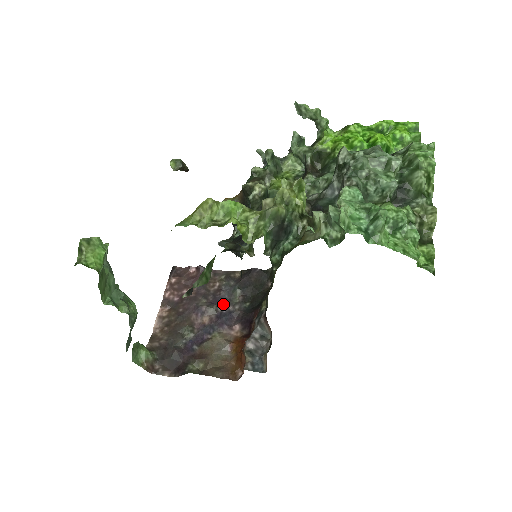
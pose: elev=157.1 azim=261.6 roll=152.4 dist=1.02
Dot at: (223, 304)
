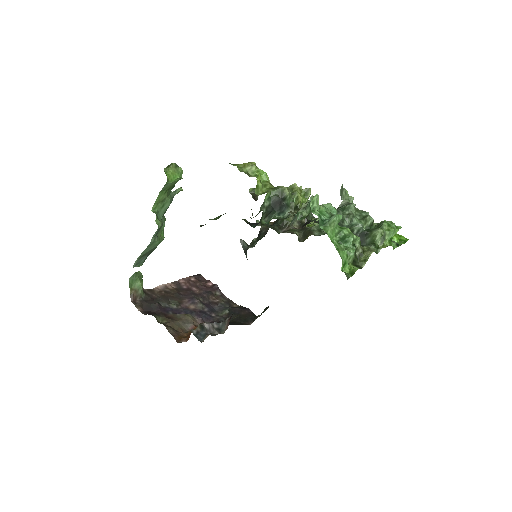
Dot at: (211, 309)
